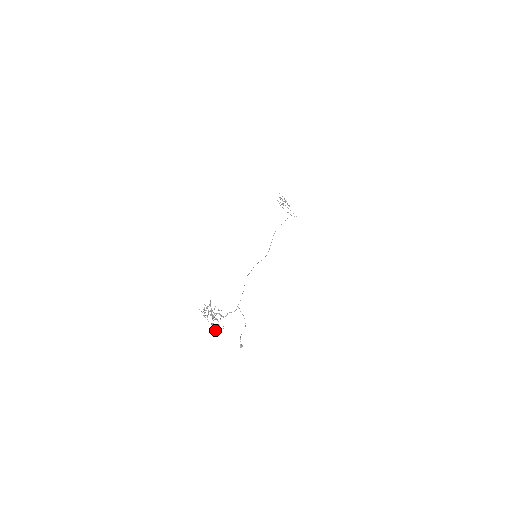
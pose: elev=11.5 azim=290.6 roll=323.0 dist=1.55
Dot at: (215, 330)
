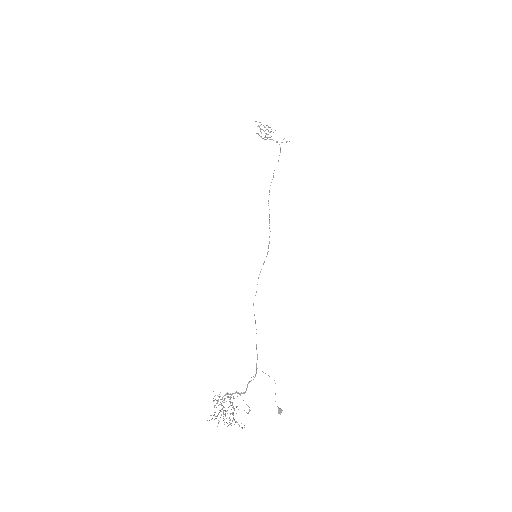
Dot at: (239, 425)
